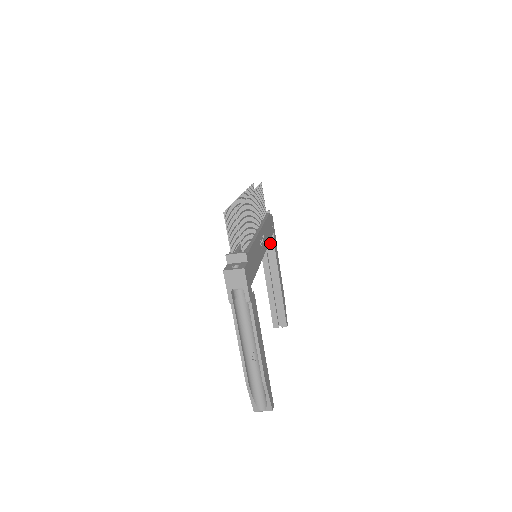
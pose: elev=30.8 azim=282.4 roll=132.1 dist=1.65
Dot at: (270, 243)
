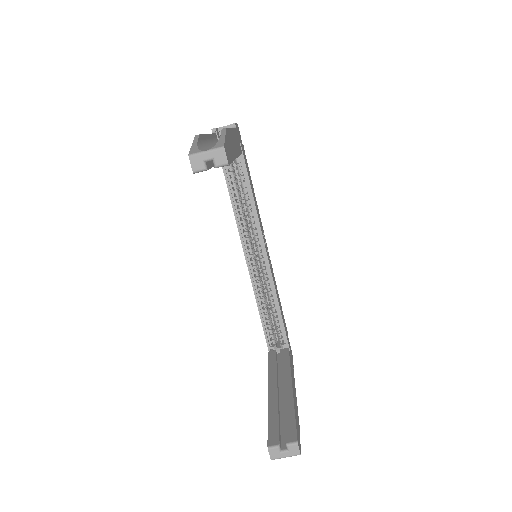
Dot at: (283, 350)
